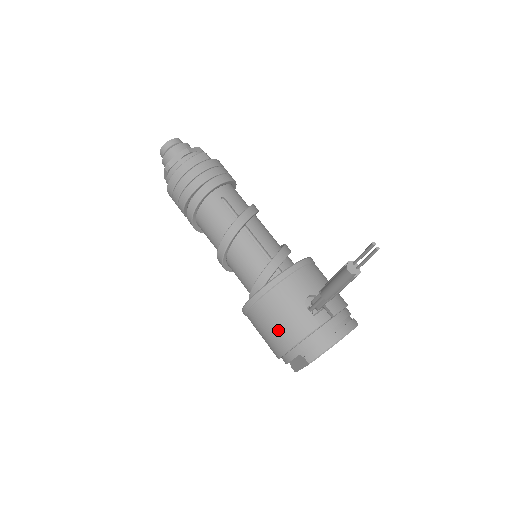
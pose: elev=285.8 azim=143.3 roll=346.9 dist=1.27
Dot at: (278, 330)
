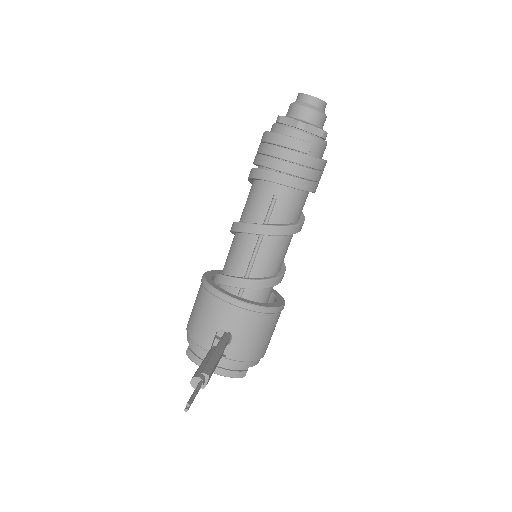
Dot at: (194, 316)
